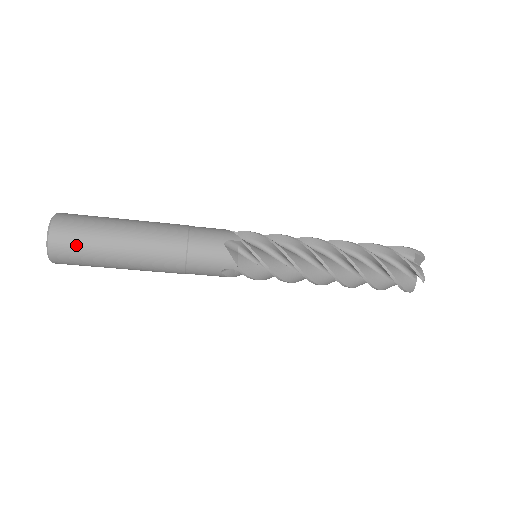
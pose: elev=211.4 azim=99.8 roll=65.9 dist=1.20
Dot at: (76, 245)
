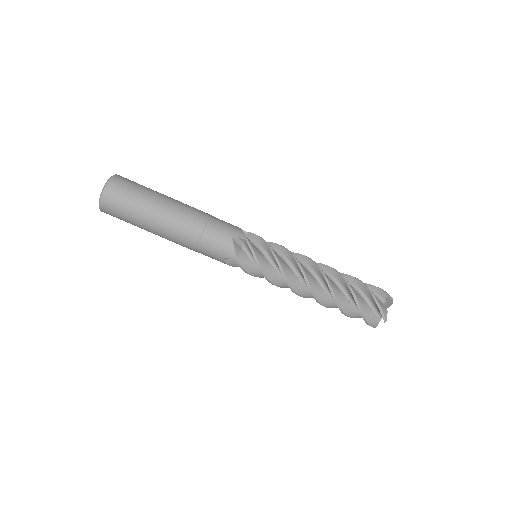
Dot at: (121, 203)
